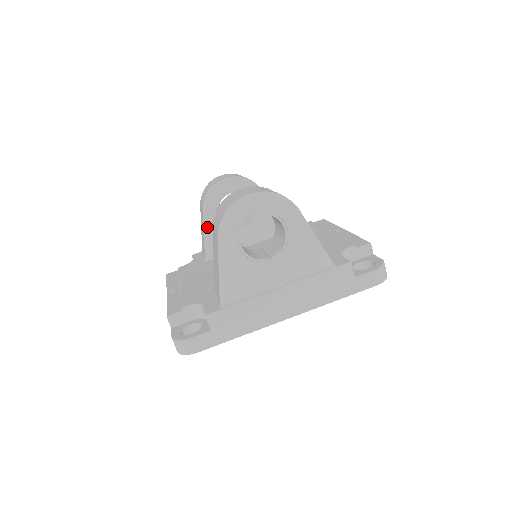
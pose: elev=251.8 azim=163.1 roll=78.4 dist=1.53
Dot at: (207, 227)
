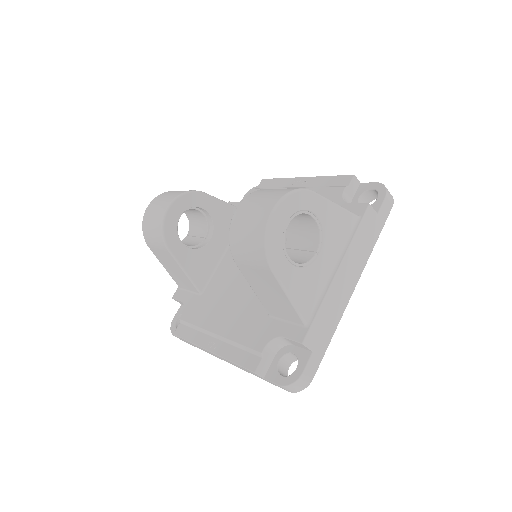
Dot at: (183, 264)
